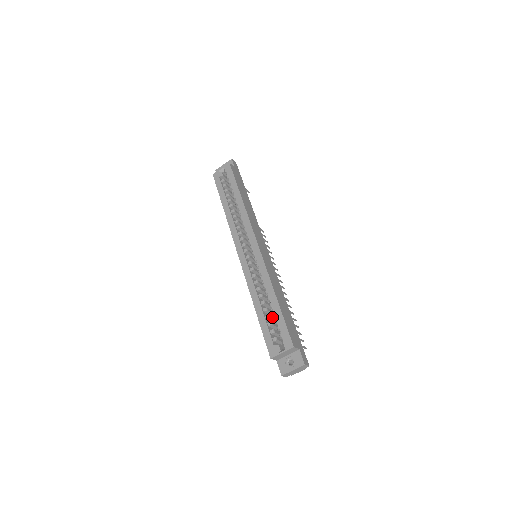
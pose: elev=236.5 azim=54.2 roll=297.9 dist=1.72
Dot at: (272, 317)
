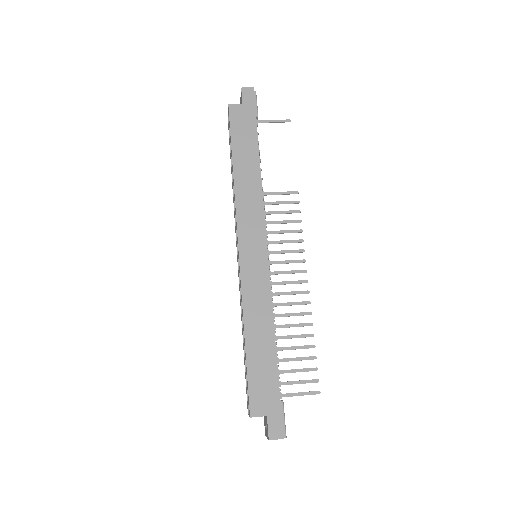
Dot at: occluded
